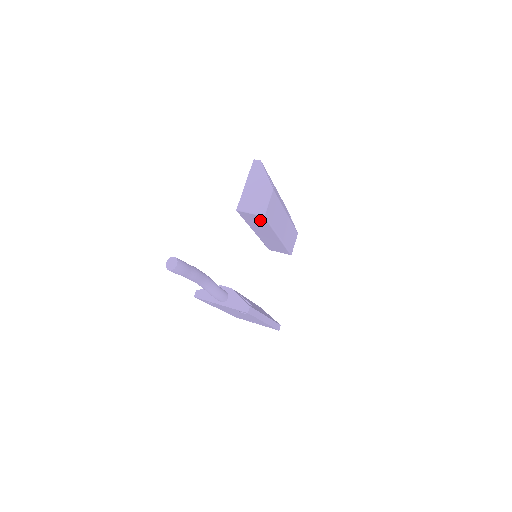
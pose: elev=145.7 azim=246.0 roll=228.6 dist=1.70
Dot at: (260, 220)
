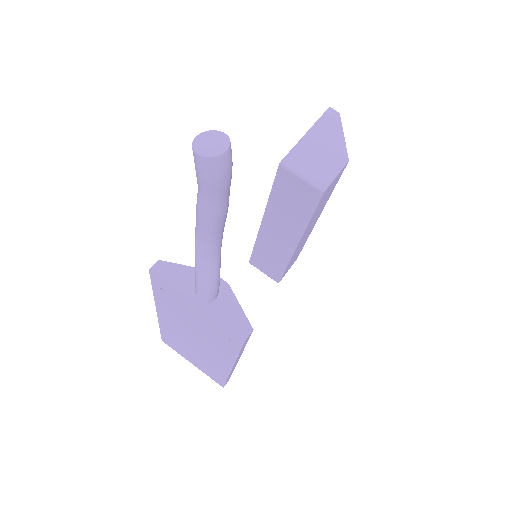
Dot at: (304, 199)
